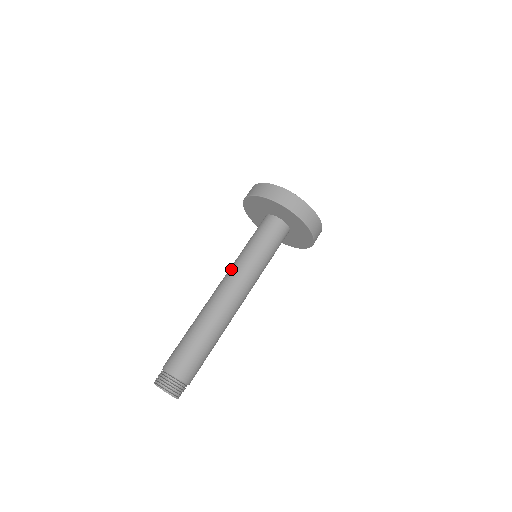
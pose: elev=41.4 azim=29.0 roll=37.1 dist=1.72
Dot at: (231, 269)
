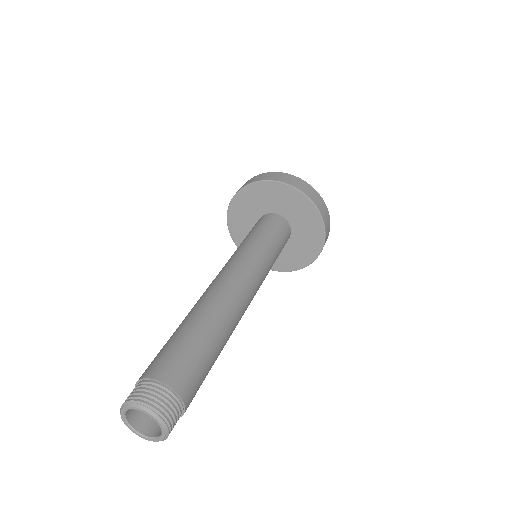
Dot at: occluded
